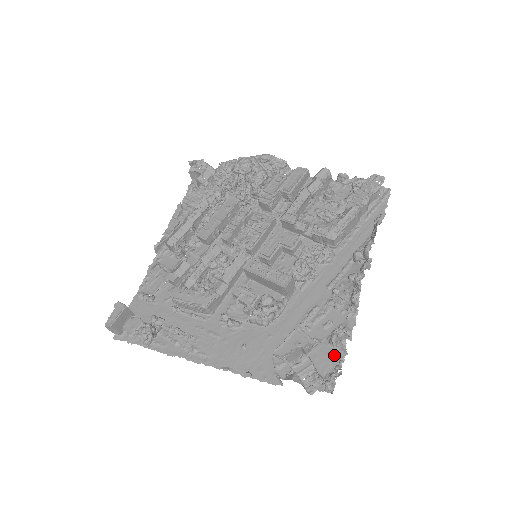
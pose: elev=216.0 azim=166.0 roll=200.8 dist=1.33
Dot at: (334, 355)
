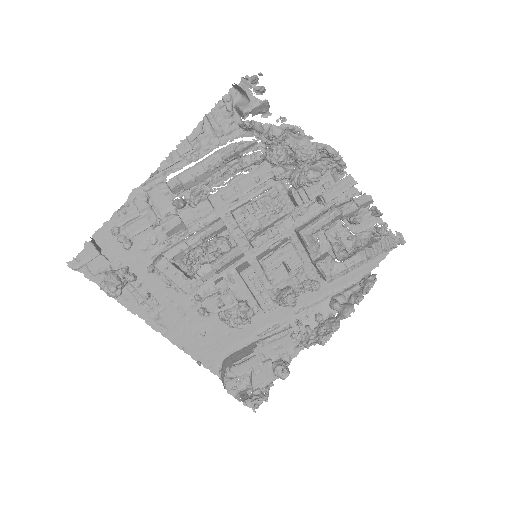
Dot at: (270, 376)
